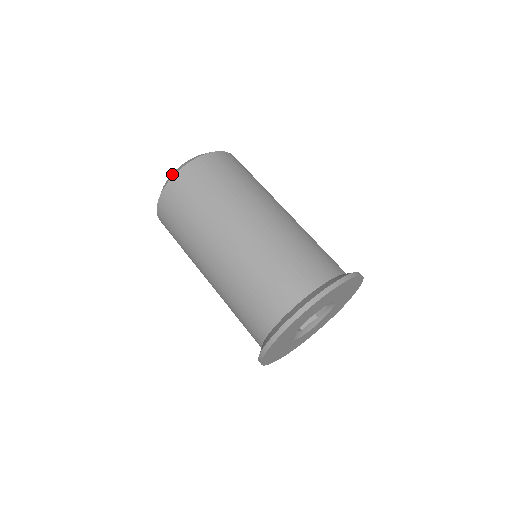
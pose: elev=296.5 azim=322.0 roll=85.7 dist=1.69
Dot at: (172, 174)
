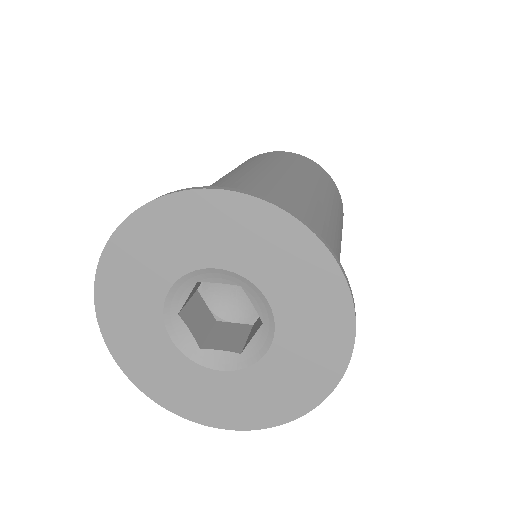
Dot at: occluded
